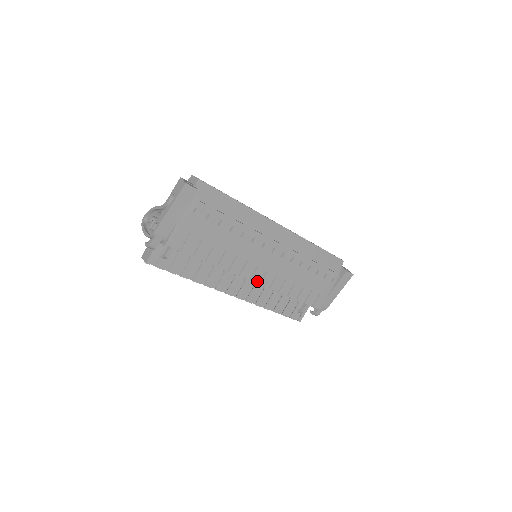
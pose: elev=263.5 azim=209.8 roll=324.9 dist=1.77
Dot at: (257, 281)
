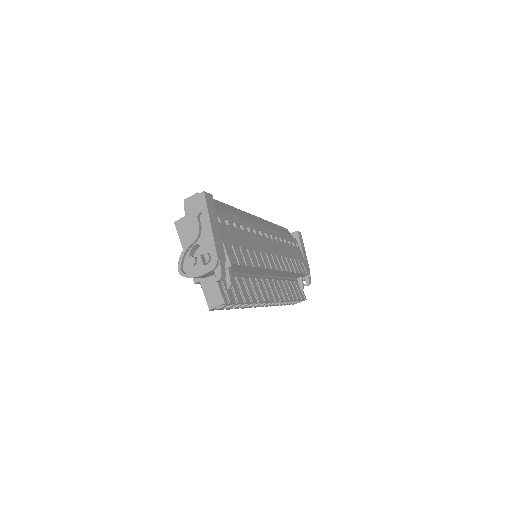
Dot at: (280, 268)
